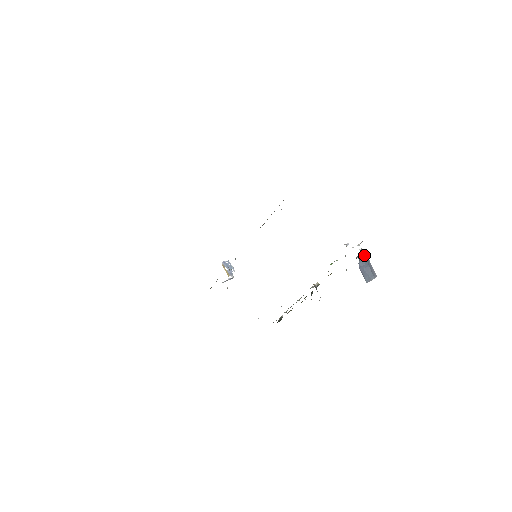
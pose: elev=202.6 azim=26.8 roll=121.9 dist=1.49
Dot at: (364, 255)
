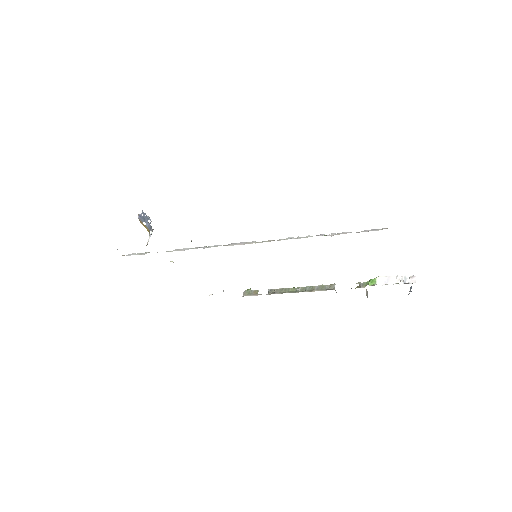
Dot at: occluded
